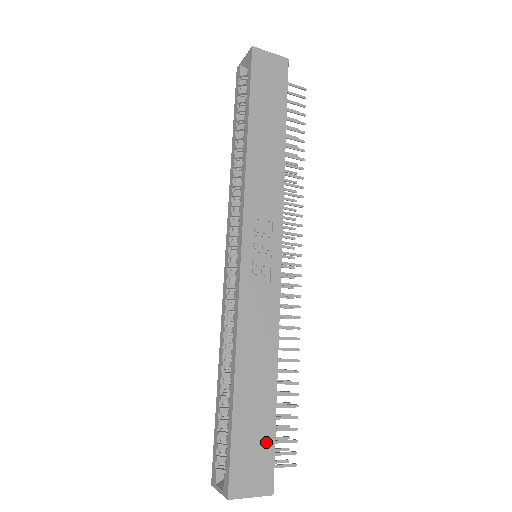
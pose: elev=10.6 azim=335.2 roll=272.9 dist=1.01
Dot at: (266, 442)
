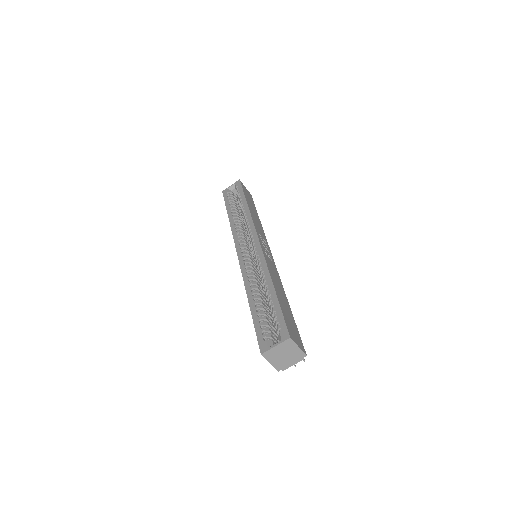
Dot at: (295, 327)
